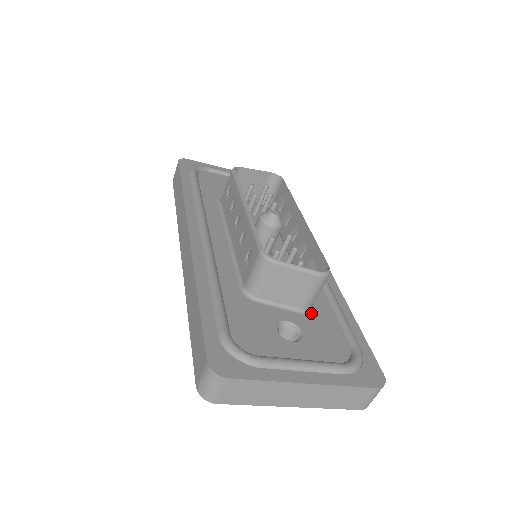
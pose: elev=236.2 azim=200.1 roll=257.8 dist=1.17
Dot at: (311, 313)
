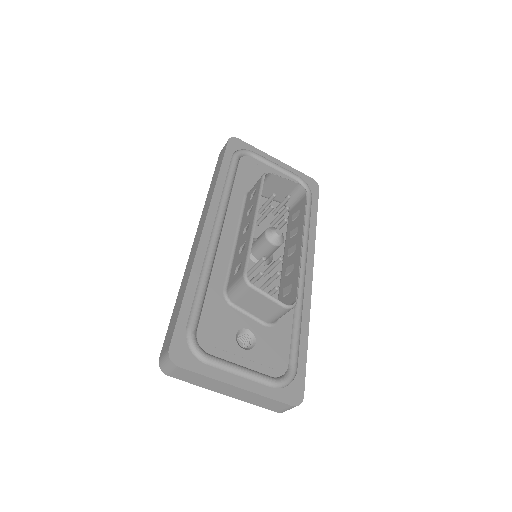
Dot at: (272, 327)
